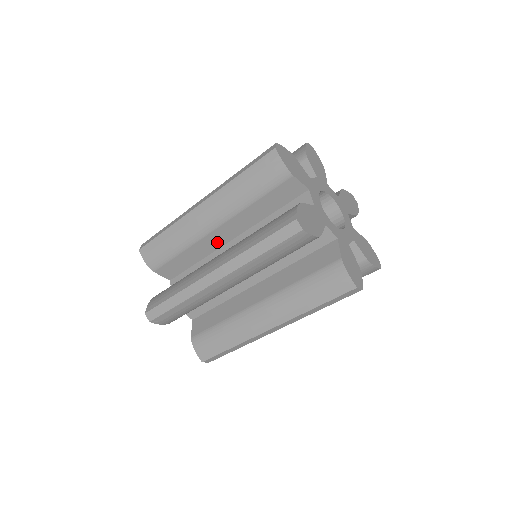
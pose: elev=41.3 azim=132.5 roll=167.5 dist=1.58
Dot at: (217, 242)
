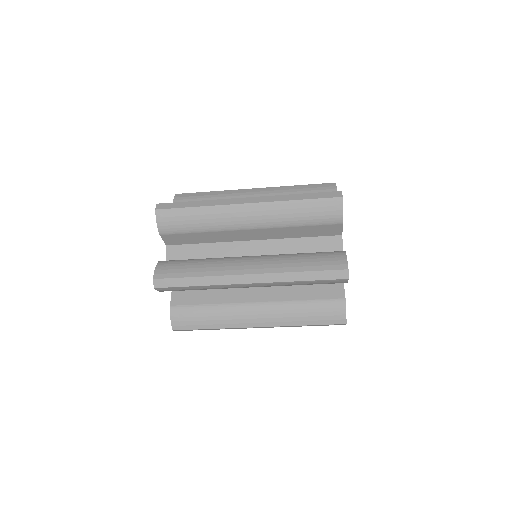
Dot at: (239, 237)
